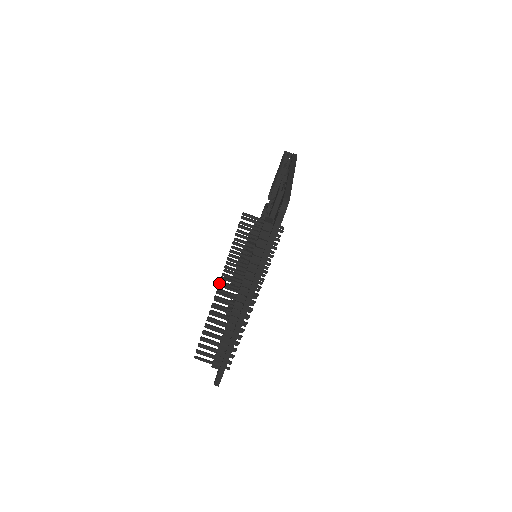
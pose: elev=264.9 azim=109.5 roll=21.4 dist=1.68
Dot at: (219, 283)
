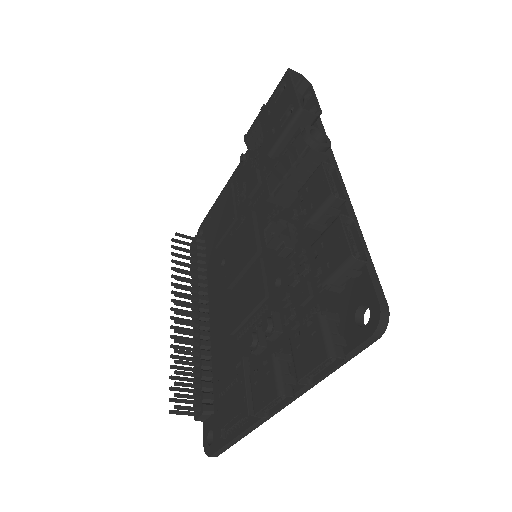
Dot at: (170, 327)
